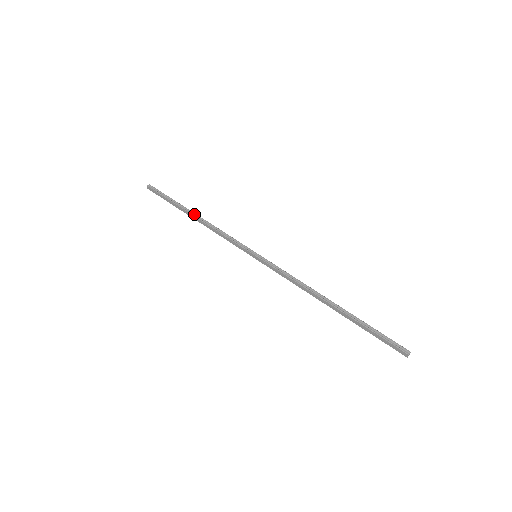
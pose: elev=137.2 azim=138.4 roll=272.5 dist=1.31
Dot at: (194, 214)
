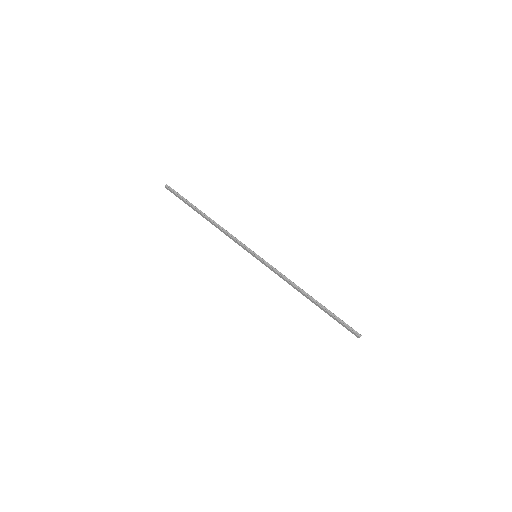
Dot at: (206, 216)
